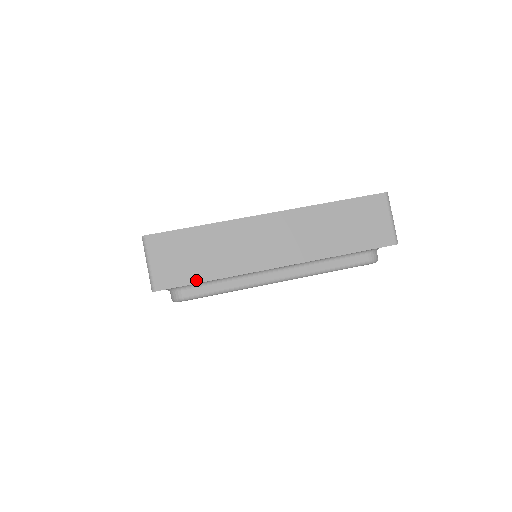
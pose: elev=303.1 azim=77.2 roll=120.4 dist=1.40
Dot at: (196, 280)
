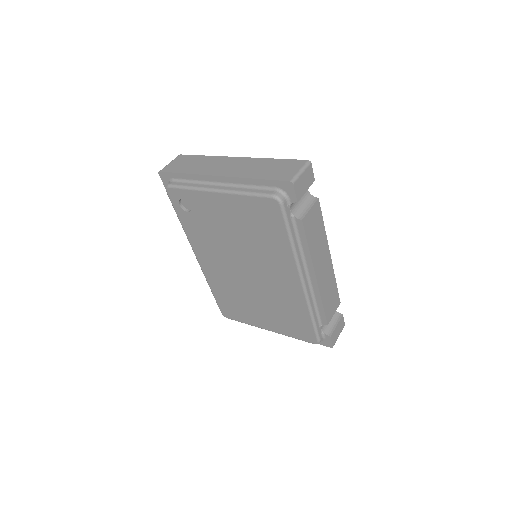
Dot at: (178, 172)
